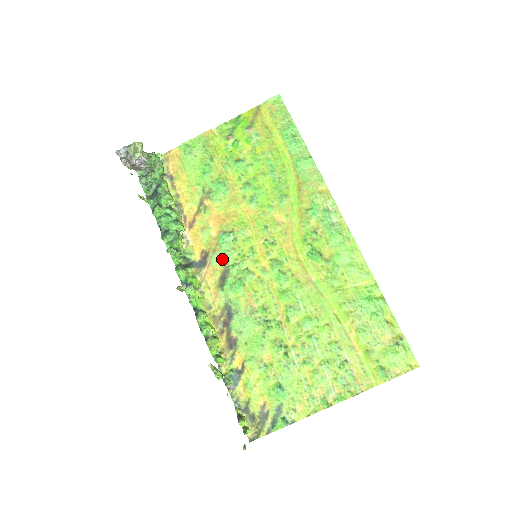
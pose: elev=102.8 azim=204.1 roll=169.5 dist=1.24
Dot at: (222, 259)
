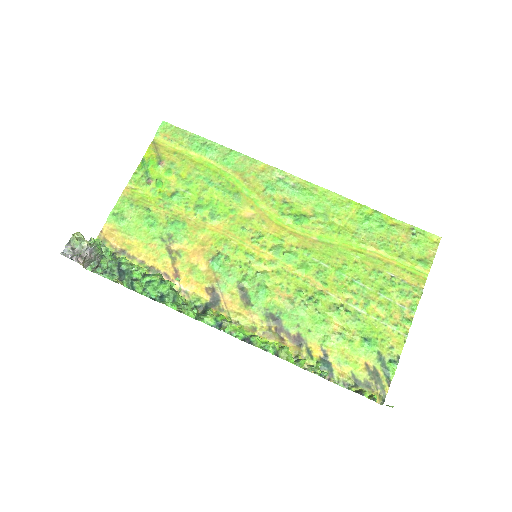
Dot at: (229, 282)
